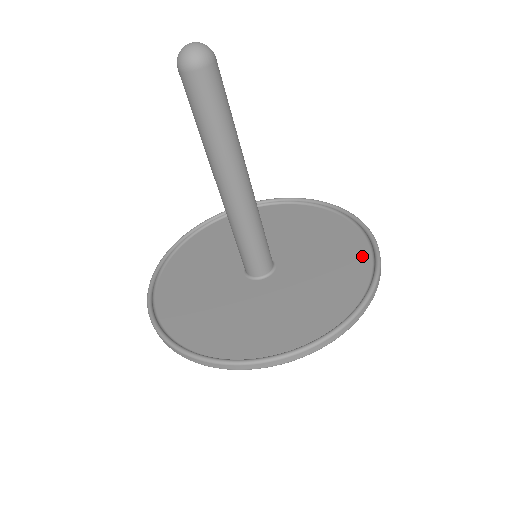
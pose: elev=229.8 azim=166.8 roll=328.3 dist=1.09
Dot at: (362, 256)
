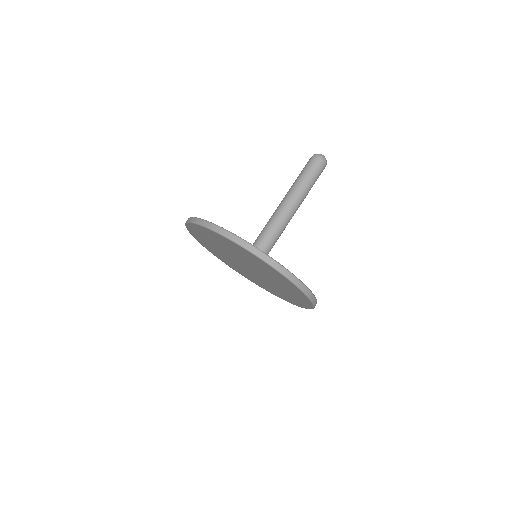
Dot at: occluded
